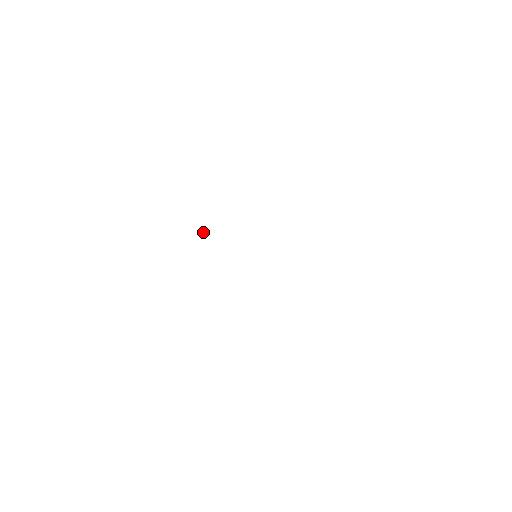
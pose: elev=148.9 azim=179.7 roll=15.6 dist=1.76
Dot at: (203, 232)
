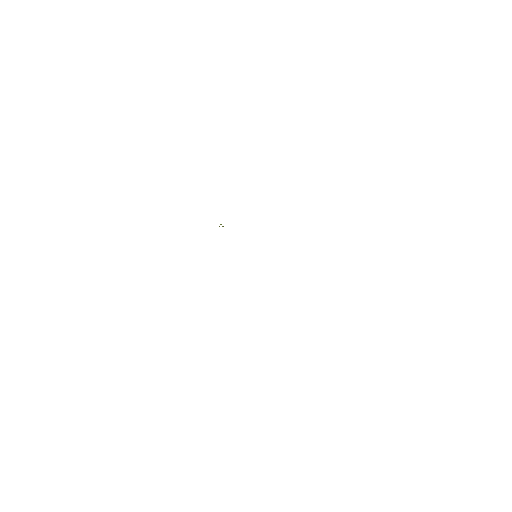
Dot at: occluded
